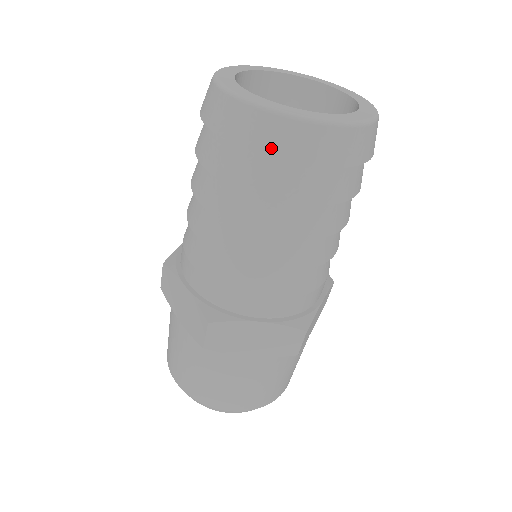
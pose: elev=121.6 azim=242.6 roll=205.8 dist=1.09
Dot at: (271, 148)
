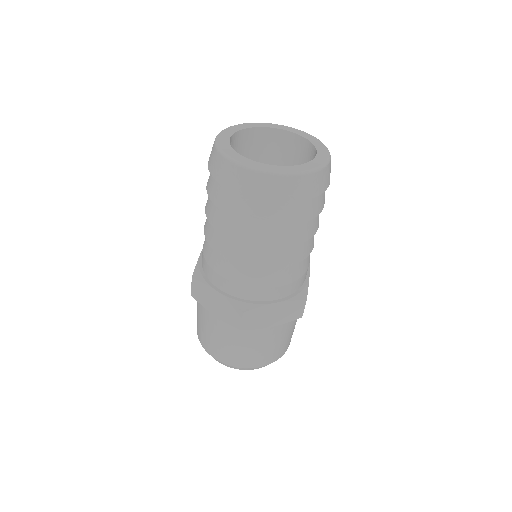
Dot at: (274, 196)
